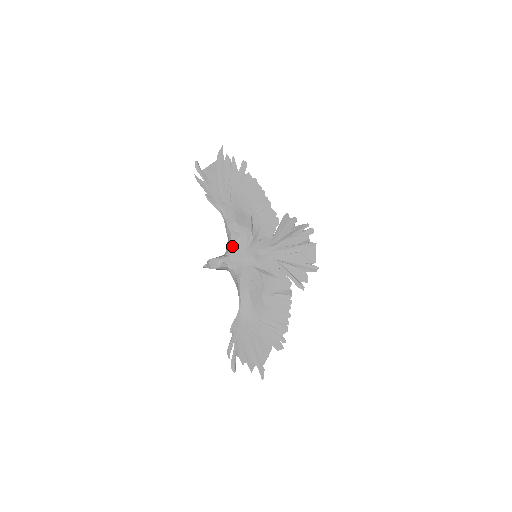
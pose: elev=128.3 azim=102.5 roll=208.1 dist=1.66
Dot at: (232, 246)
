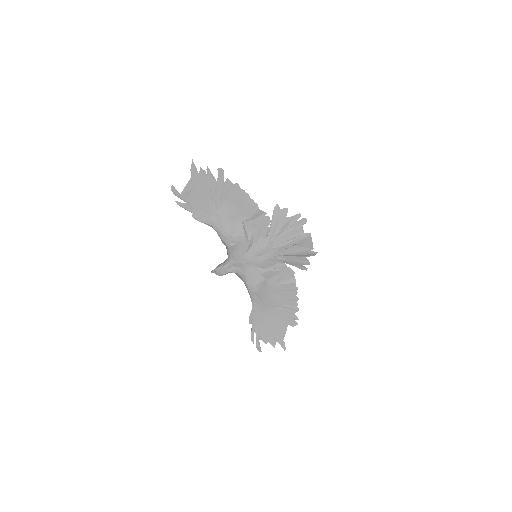
Dot at: (231, 255)
